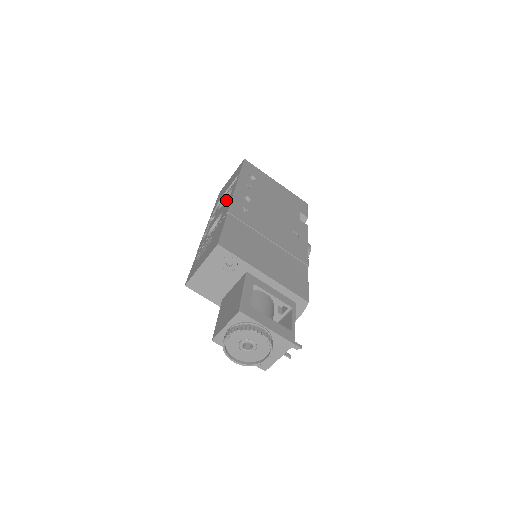
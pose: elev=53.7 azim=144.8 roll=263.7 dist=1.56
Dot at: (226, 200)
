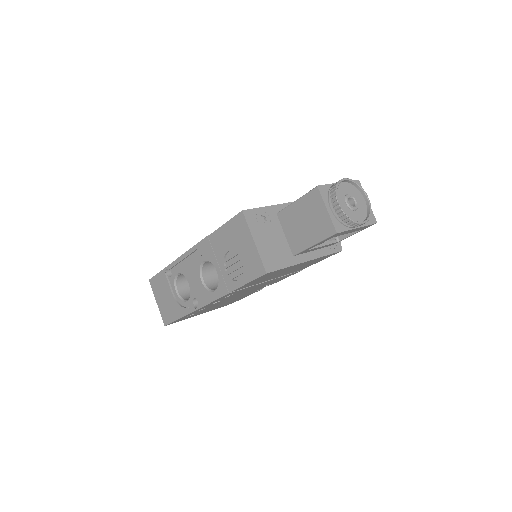
Dot at: (186, 278)
